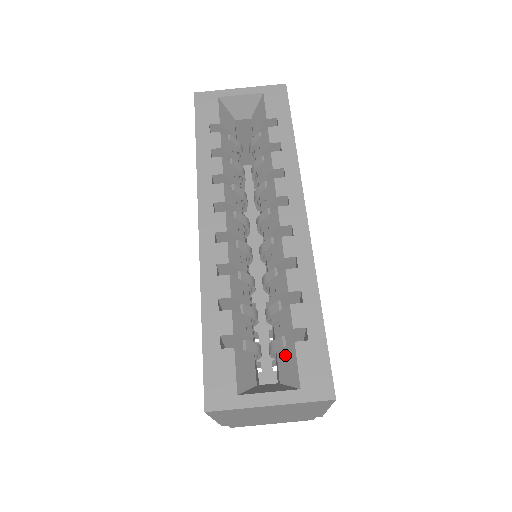
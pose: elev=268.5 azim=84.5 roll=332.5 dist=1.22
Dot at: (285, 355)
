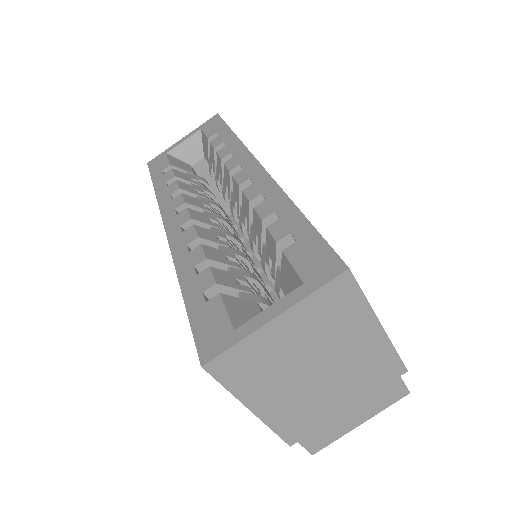
Dot at: (284, 276)
